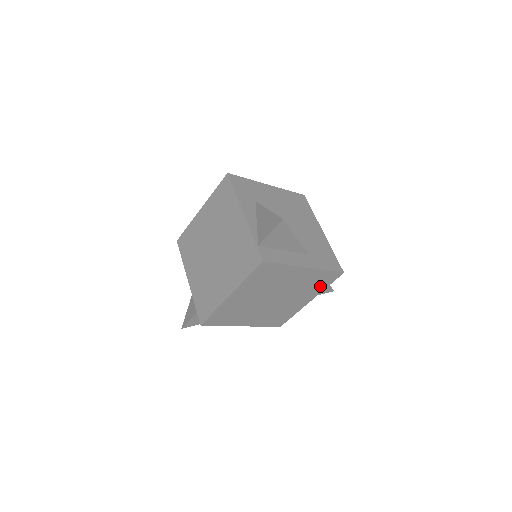
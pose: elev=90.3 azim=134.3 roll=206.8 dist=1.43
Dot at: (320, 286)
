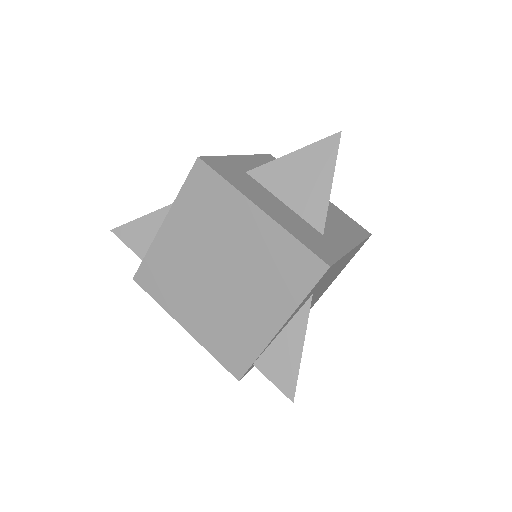
Dot at: occluded
